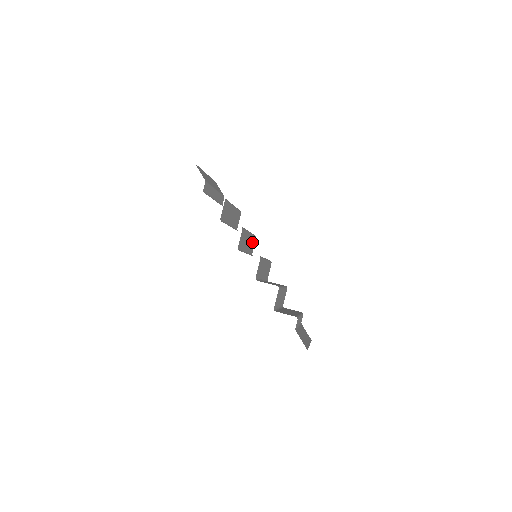
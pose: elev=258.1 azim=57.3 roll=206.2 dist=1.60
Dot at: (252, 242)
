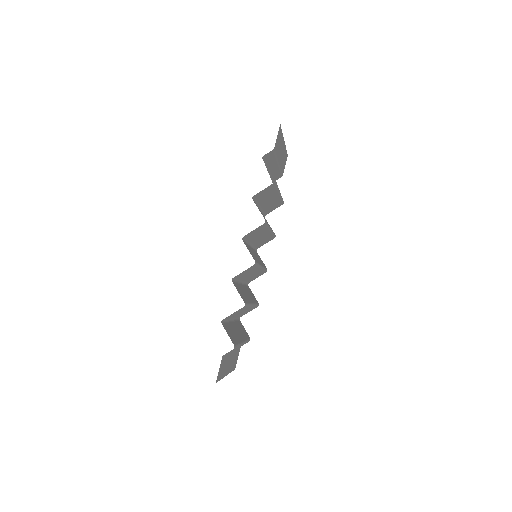
Dot at: (266, 239)
